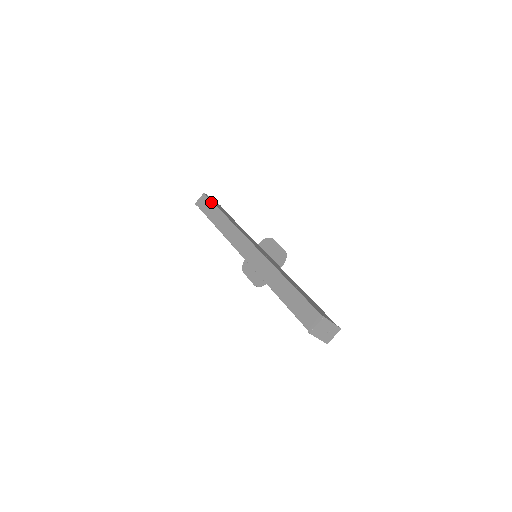
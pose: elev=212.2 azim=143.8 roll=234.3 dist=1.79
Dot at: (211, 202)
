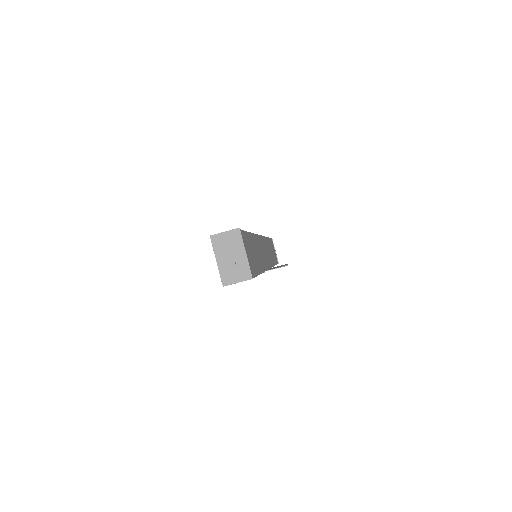
Dot at: occluded
